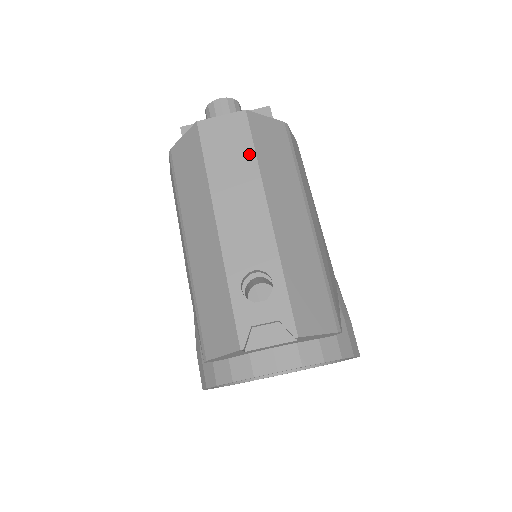
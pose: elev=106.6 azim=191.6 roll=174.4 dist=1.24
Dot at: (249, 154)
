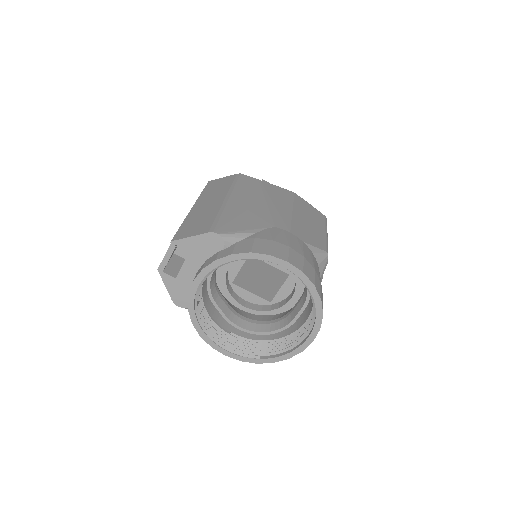
Dot at: occluded
